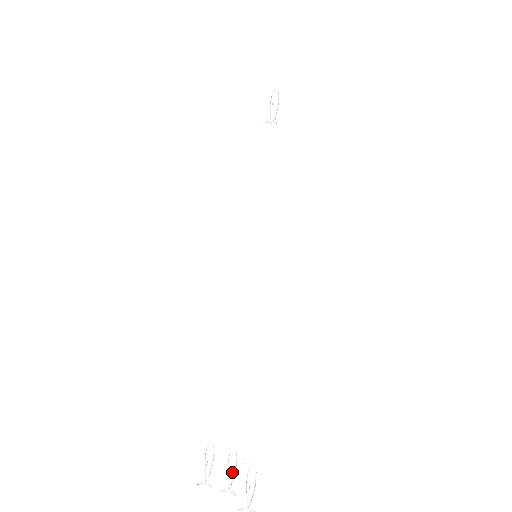
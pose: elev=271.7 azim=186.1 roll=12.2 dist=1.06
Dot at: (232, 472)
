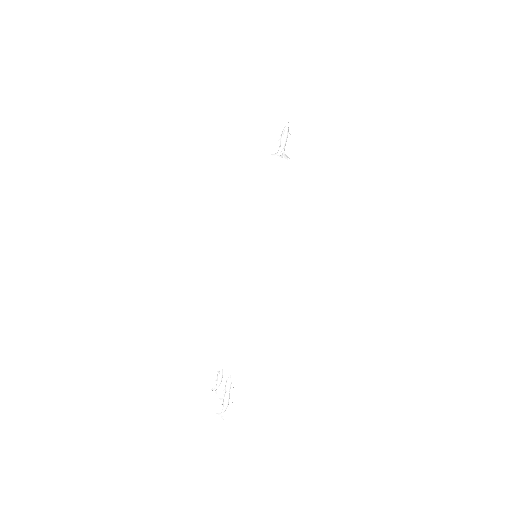
Dot at: (229, 390)
